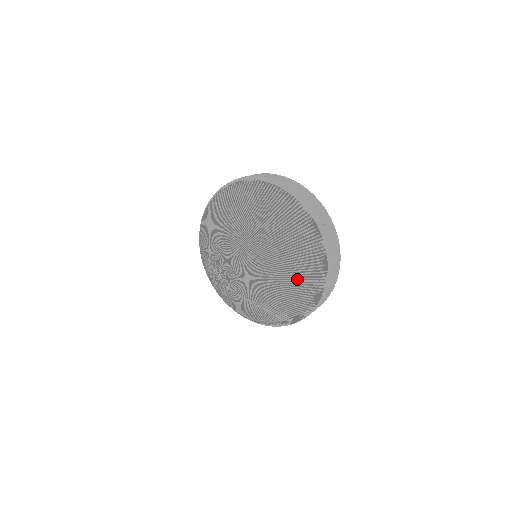
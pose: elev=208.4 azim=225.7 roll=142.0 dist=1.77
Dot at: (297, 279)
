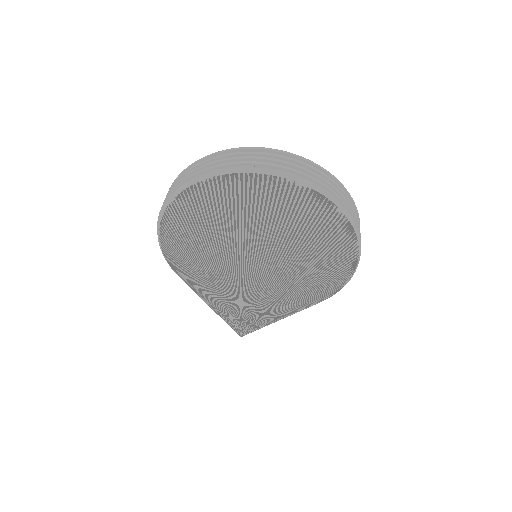
Dot at: (329, 266)
